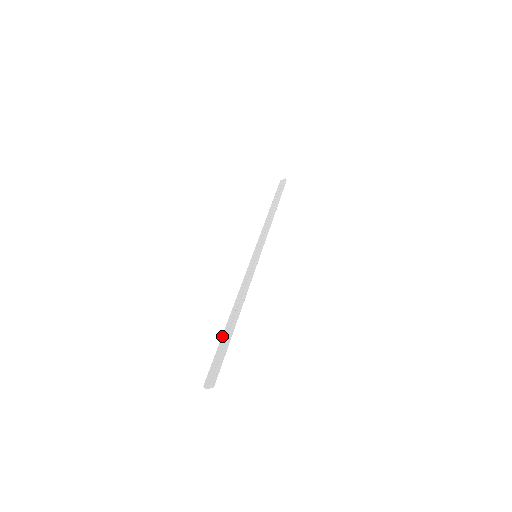
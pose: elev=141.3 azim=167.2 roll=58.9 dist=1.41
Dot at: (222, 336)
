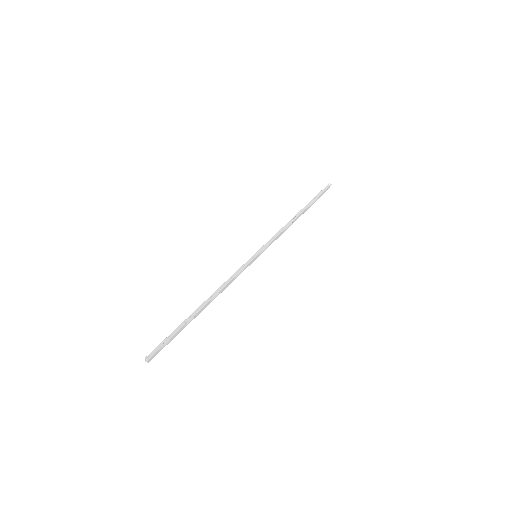
Dot at: occluded
